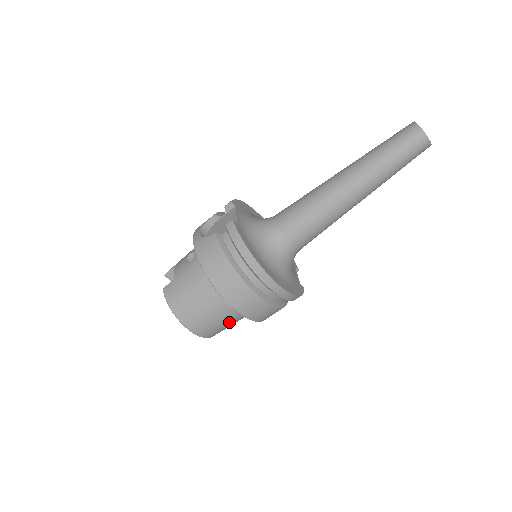
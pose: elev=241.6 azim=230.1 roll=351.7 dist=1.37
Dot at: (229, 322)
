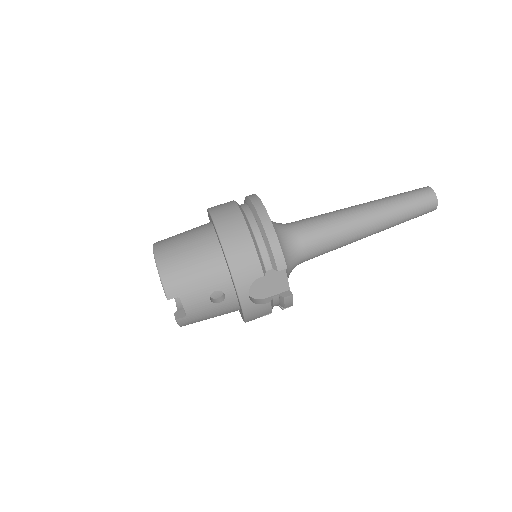
Dot at: (193, 253)
